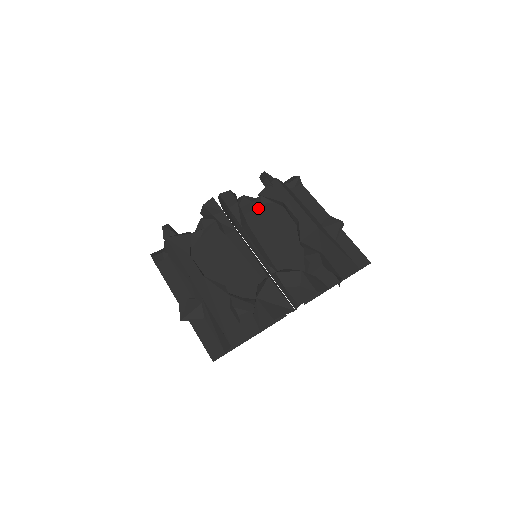
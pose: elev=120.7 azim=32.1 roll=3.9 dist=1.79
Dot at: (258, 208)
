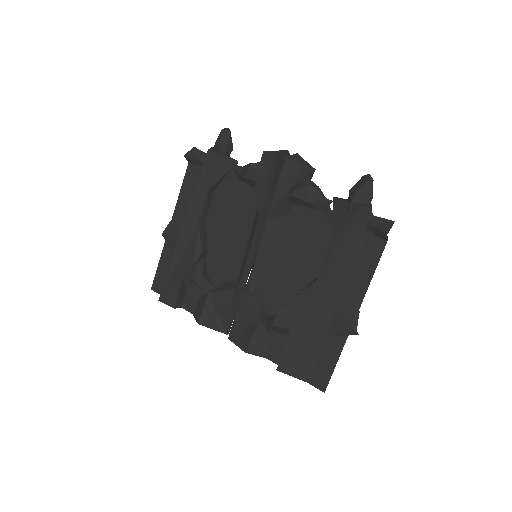
Dot at: (313, 213)
